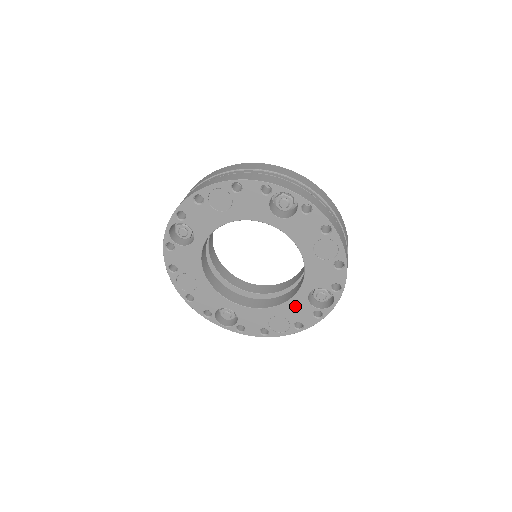
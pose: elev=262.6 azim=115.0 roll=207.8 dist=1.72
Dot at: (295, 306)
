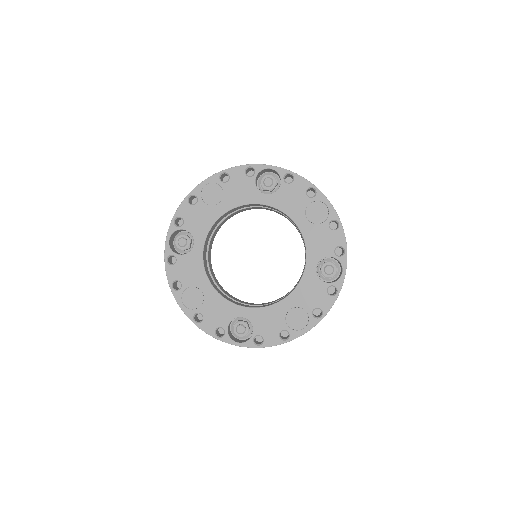
Dot at: (307, 288)
